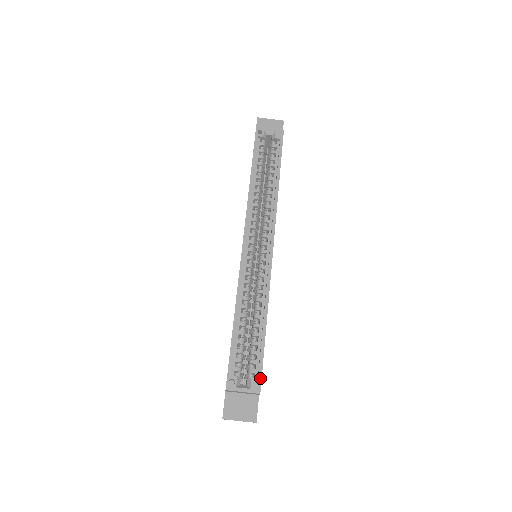
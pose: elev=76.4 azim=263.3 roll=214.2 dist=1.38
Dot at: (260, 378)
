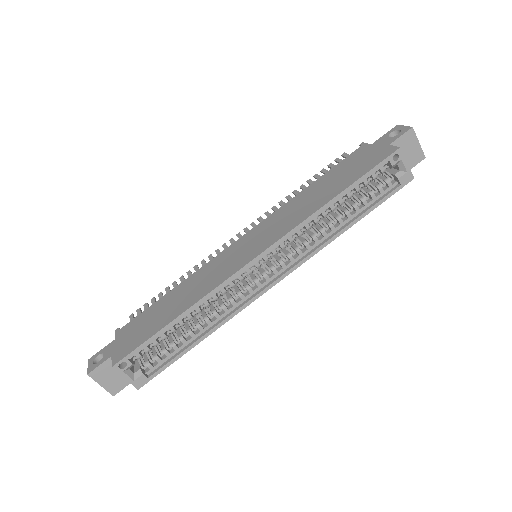
Dot at: (150, 379)
